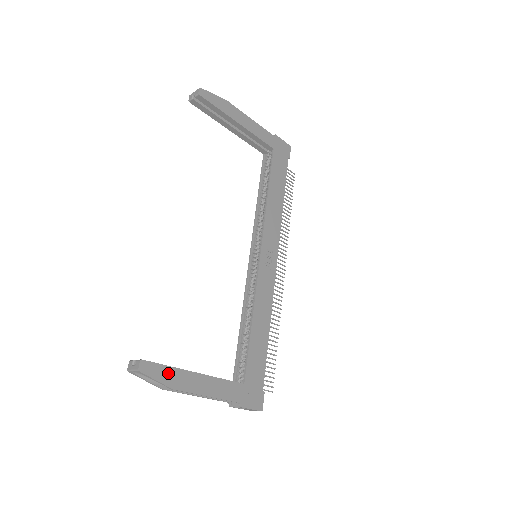
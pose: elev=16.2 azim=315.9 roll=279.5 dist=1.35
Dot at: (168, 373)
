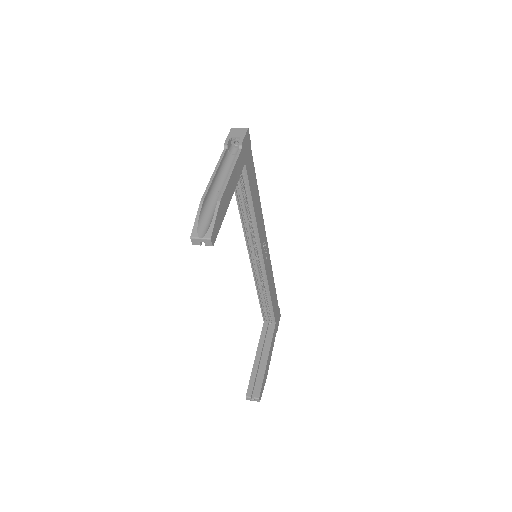
Dot at: (264, 381)
